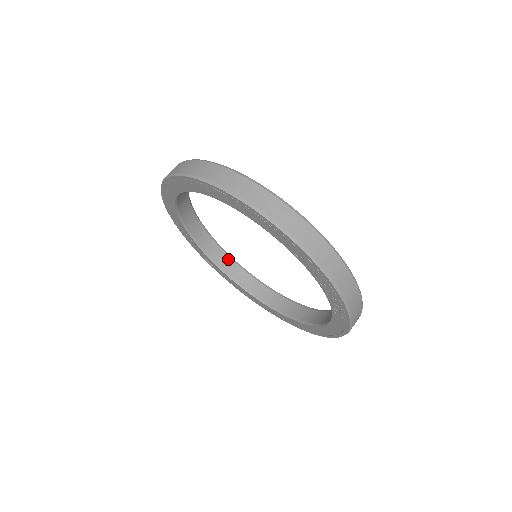
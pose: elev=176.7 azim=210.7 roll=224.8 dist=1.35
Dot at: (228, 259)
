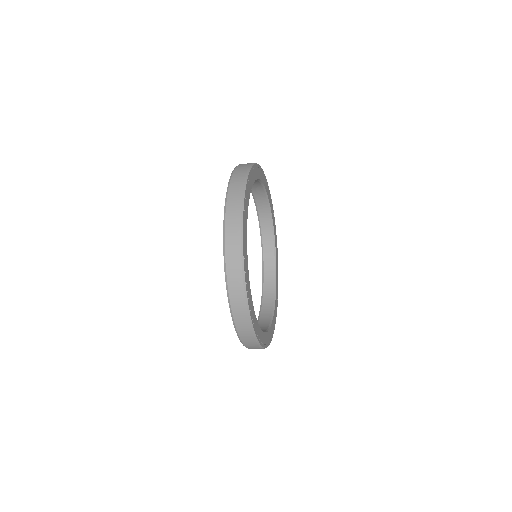
Dot at: (271, 240)
